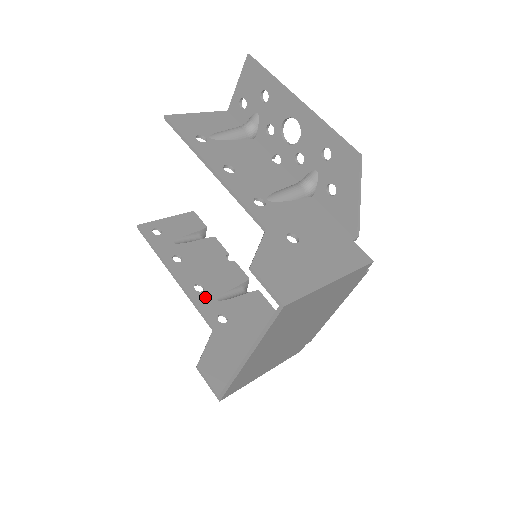
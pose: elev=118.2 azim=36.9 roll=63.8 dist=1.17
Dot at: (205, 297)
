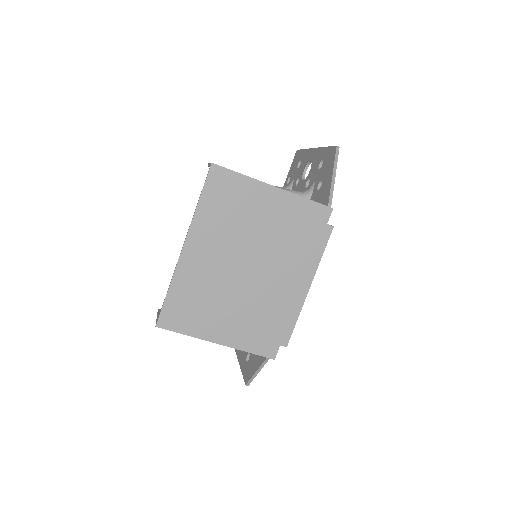
Dot at: occluded
